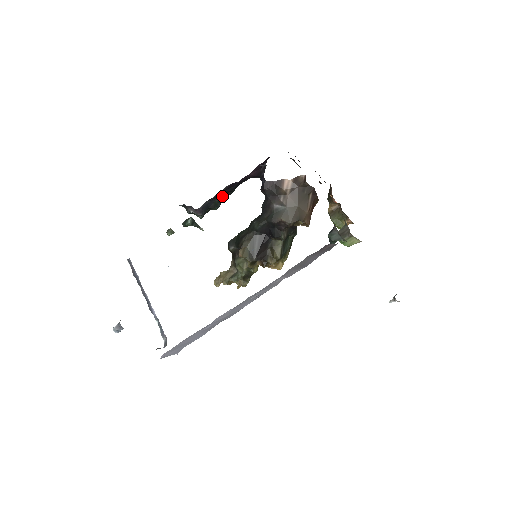
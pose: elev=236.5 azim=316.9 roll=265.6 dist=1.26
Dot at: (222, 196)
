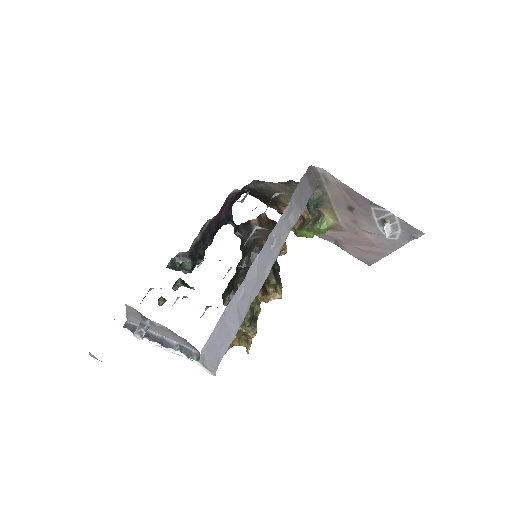
Dot at: (204, 247)
